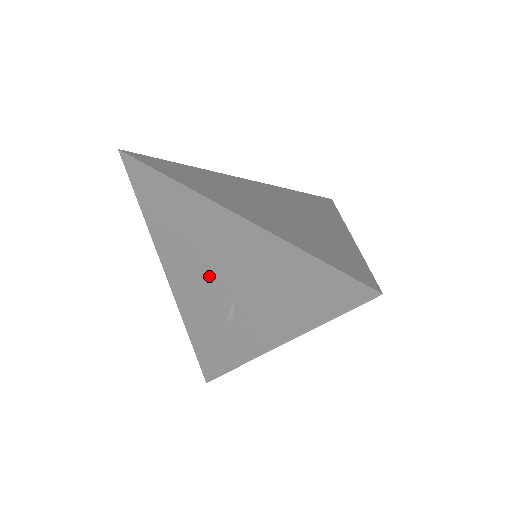
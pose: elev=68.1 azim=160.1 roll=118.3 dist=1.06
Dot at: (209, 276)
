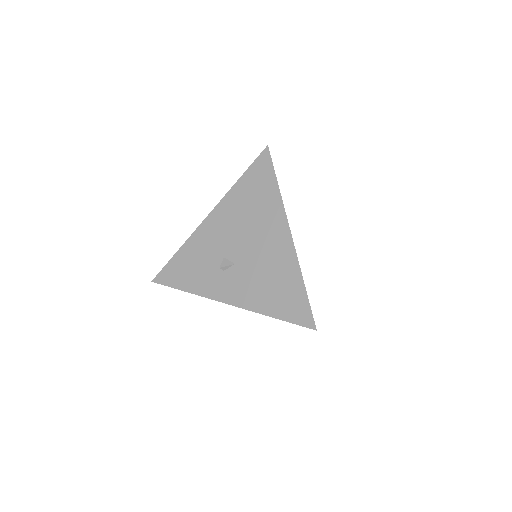
Dot at: (237, 241)
